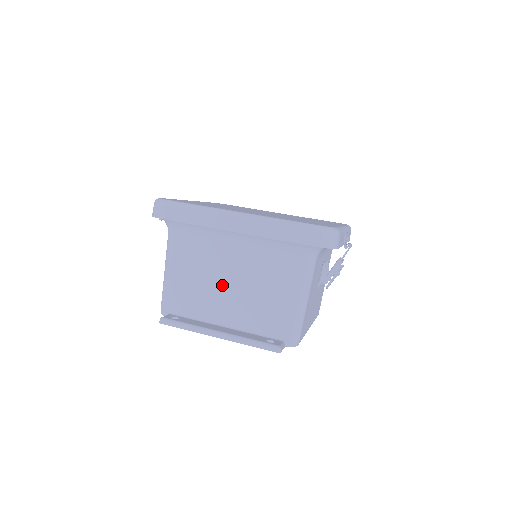
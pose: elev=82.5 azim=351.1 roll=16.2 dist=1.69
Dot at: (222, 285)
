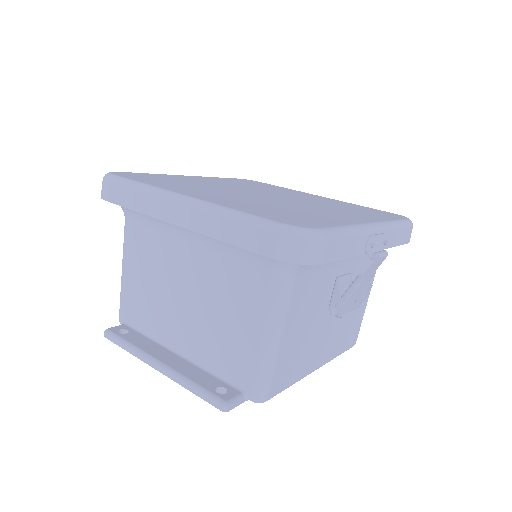
Dot at: (175, 297)
